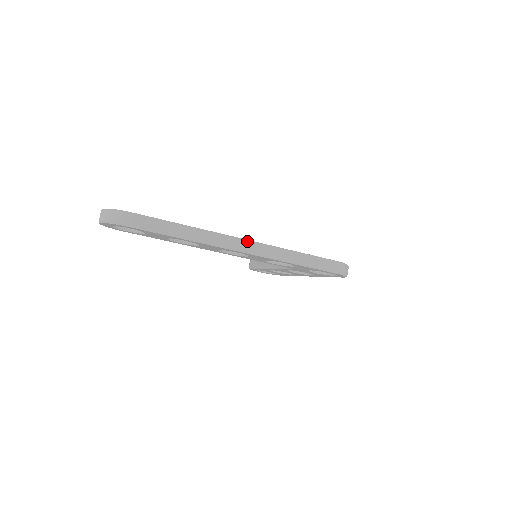
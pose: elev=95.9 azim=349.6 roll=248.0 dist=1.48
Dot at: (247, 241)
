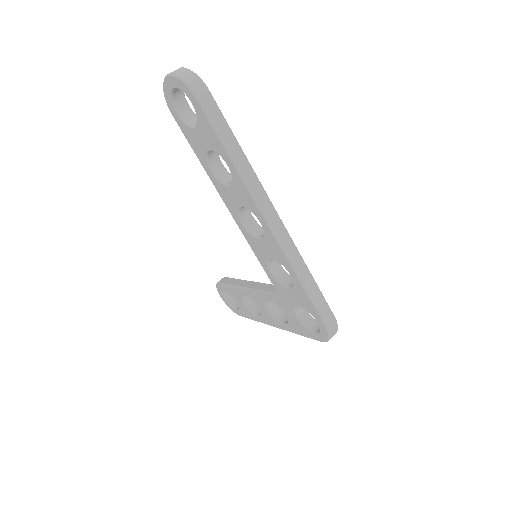
Dot at: (279, 217)
